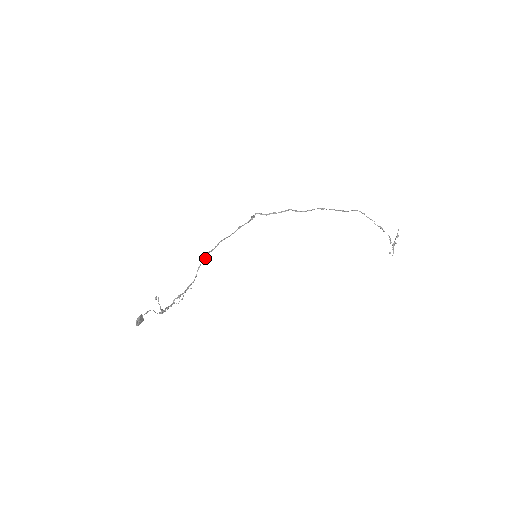
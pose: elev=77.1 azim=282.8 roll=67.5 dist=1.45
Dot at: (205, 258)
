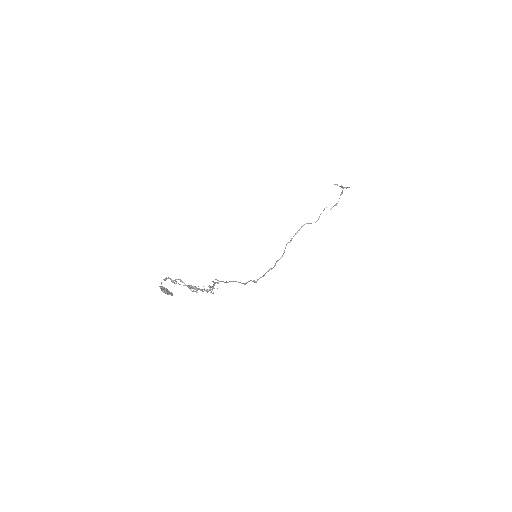
Dot at: (217, 282)
